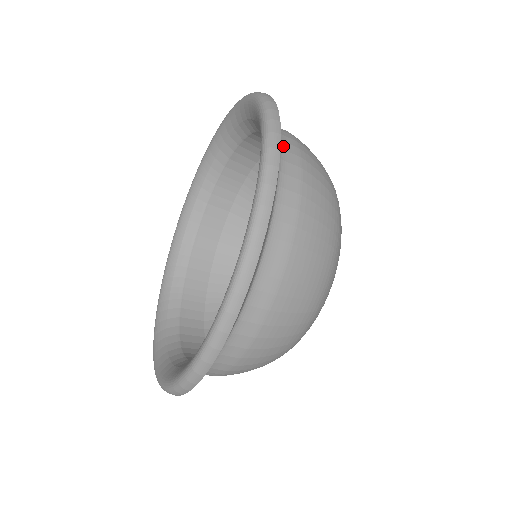
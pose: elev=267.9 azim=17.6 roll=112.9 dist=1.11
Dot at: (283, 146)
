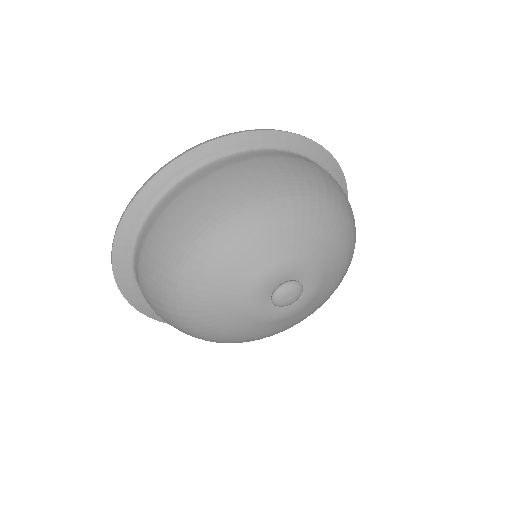
Dot at: occluded
